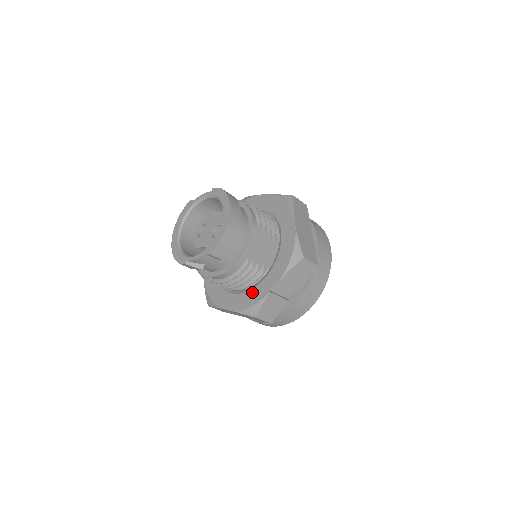
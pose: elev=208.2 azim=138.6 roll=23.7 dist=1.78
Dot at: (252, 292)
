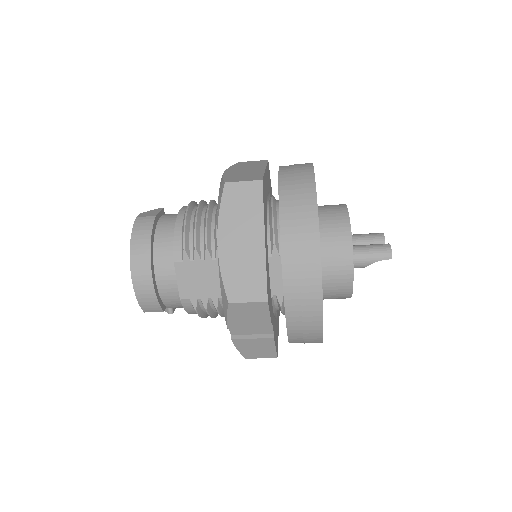
Dot at: occluded
